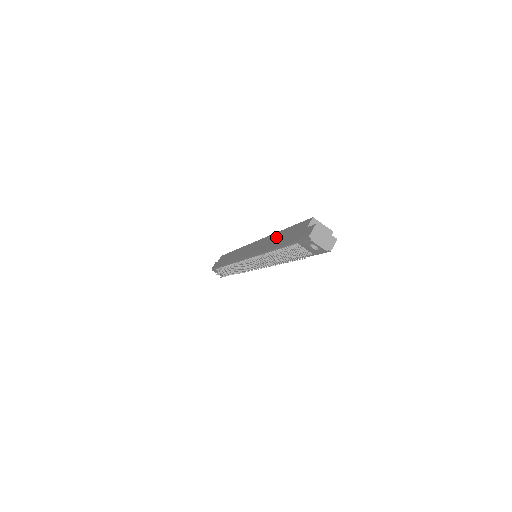
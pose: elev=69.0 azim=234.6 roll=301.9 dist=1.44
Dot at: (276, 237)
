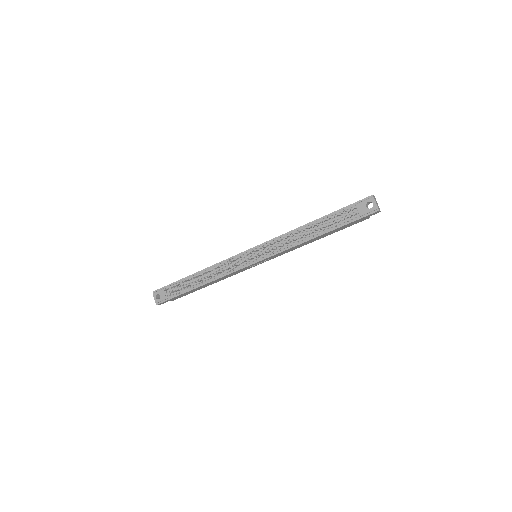
Dot at: occluded
